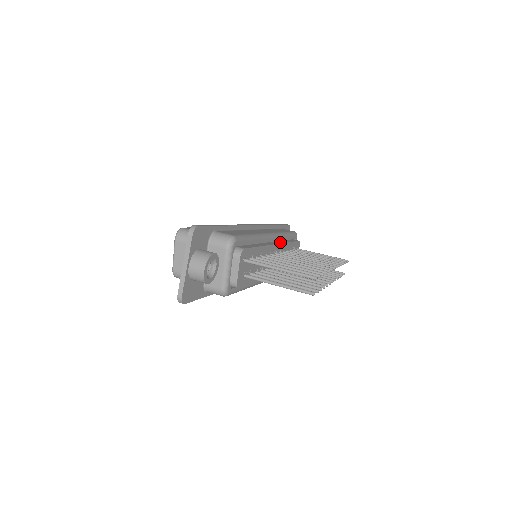
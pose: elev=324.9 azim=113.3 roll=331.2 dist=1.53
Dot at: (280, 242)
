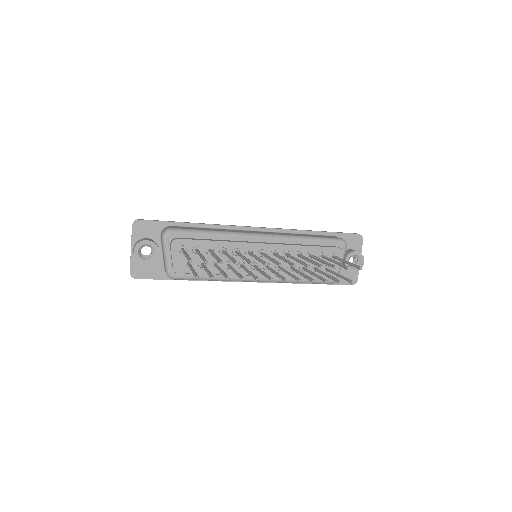
Dot at: (280, 243)
